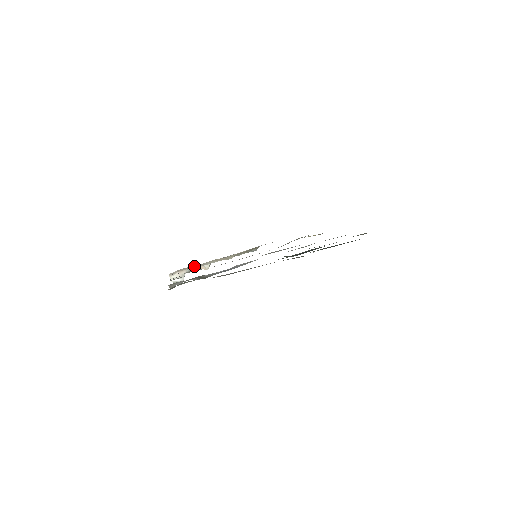
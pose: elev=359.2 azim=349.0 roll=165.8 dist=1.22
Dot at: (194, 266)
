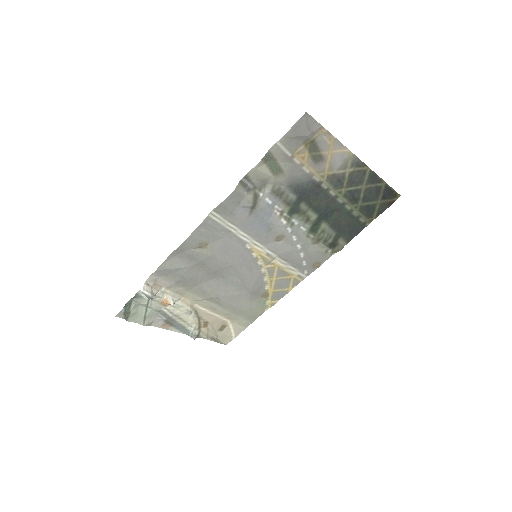
Dot at: (165, 292)
